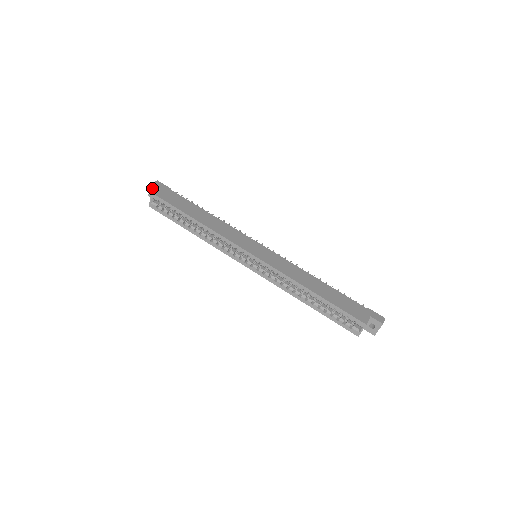
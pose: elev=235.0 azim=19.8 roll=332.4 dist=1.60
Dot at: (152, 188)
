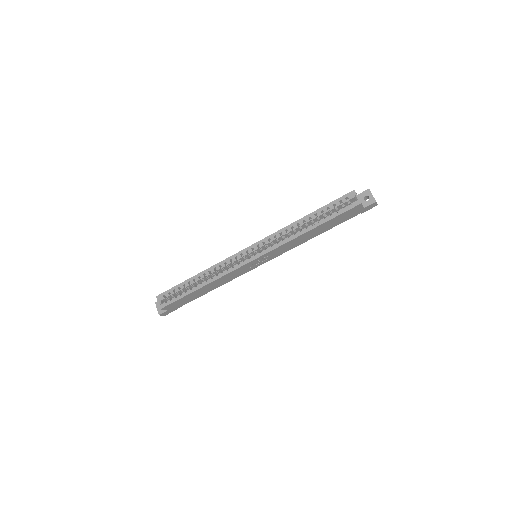
Dot at: (158, 306)
